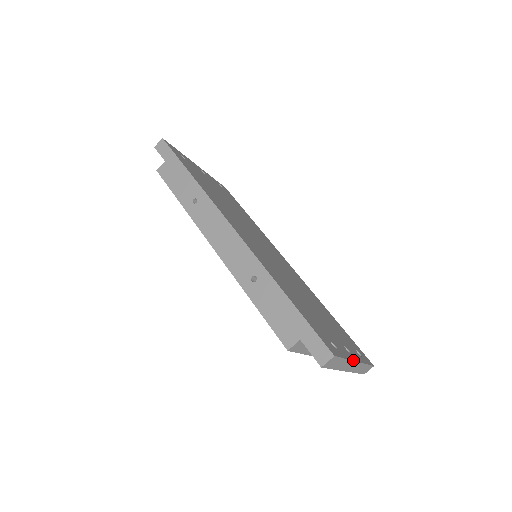
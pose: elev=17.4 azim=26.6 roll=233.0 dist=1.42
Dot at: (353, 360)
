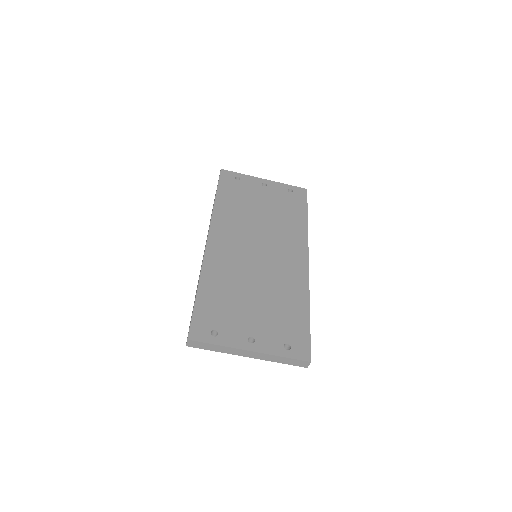
Dot at: (239, 348)
